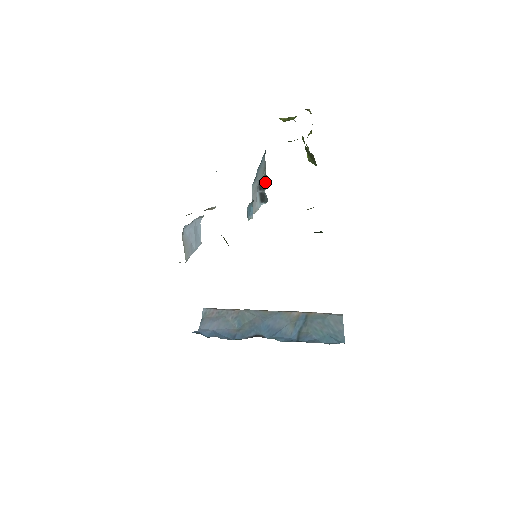
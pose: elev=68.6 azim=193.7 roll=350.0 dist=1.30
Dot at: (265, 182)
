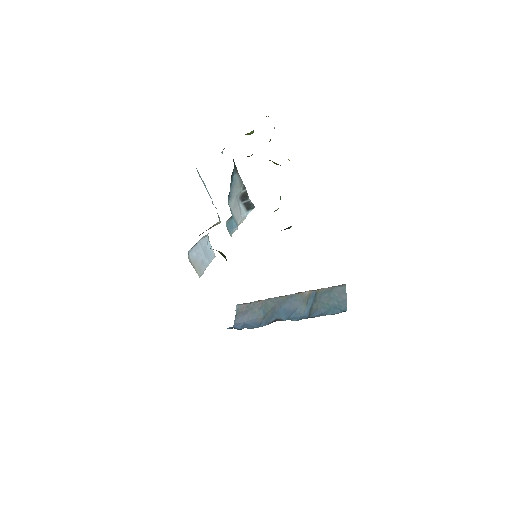
Dot at: (246, 193)
